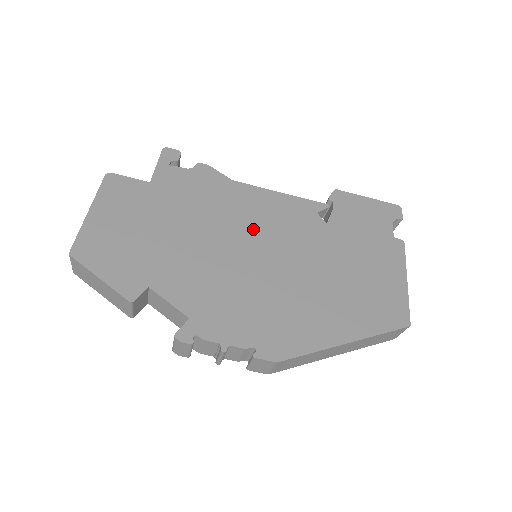
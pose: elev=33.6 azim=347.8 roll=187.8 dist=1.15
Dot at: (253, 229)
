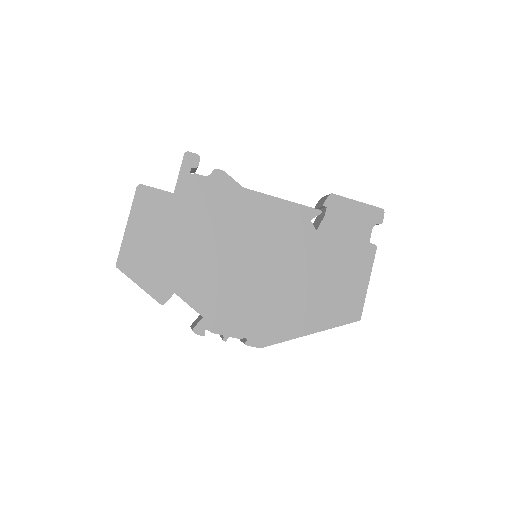
Dot at: (256, 238)
